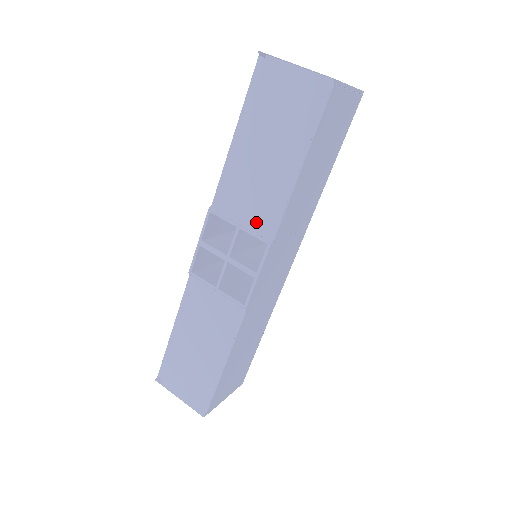
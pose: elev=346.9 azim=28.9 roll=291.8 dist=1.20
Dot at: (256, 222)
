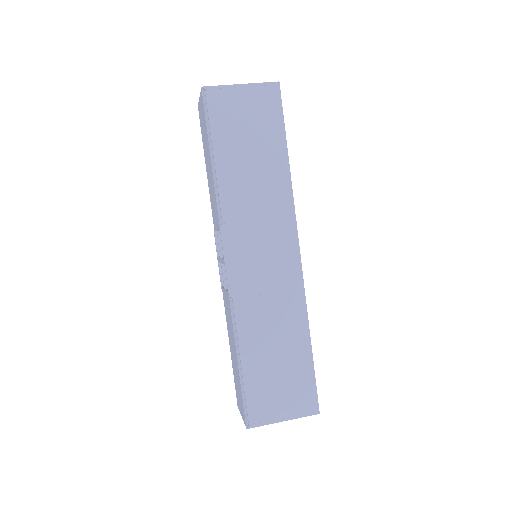
Dot at: (216, 218)
